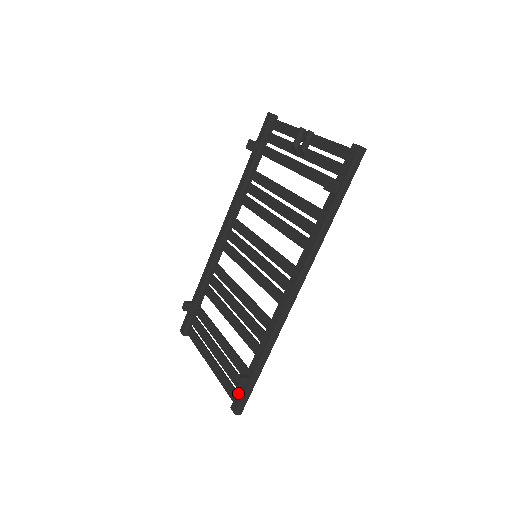
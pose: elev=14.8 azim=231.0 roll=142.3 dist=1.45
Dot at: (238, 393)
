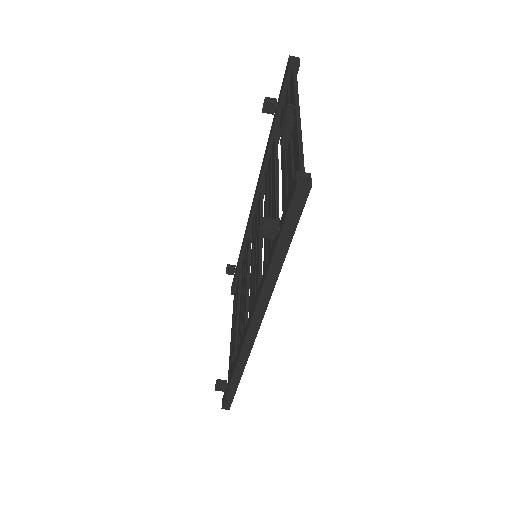
Dot at: (224, 392)
